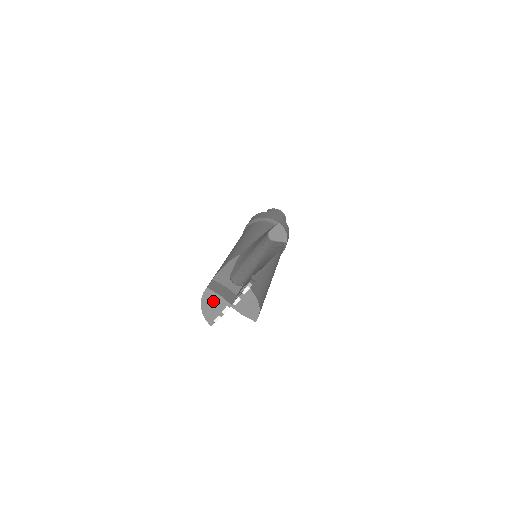
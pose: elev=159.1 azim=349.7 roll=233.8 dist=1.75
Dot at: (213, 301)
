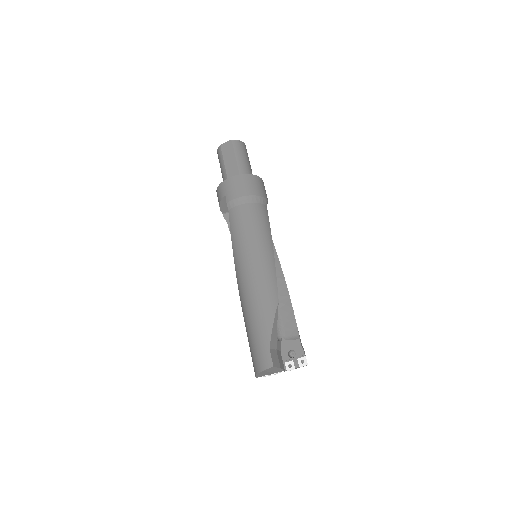
Dot at: (272, 371)
